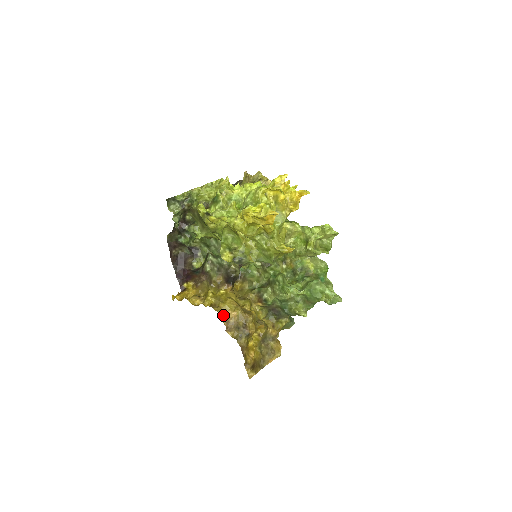
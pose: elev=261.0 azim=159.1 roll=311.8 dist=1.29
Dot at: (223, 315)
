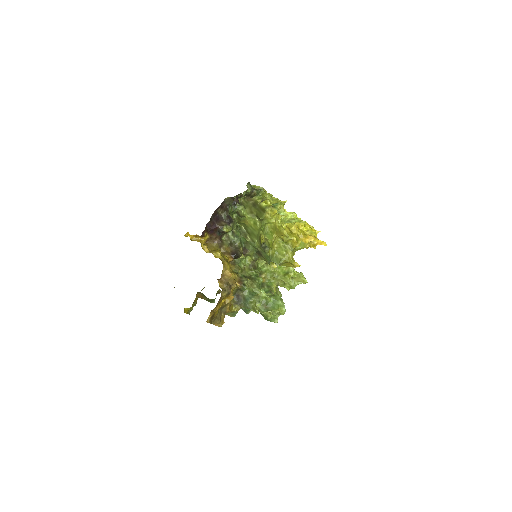
Dot at: (224, 270)
